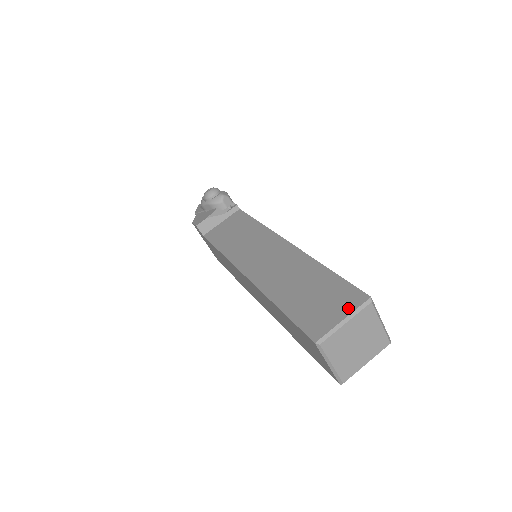
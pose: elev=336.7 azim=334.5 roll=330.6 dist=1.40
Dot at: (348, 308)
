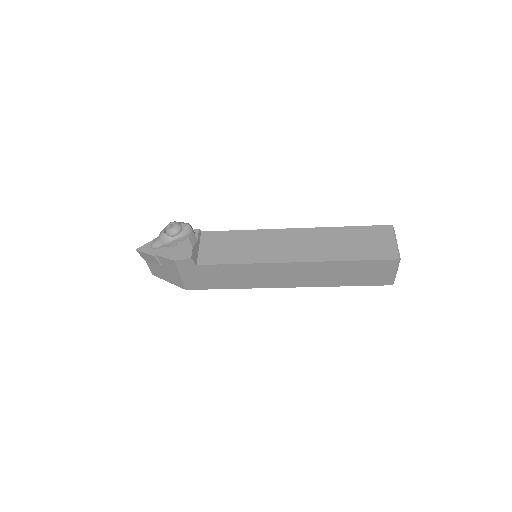
Dot at: (390, 236)
